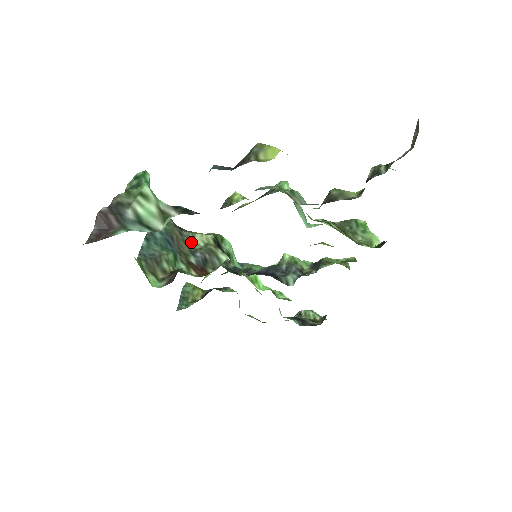
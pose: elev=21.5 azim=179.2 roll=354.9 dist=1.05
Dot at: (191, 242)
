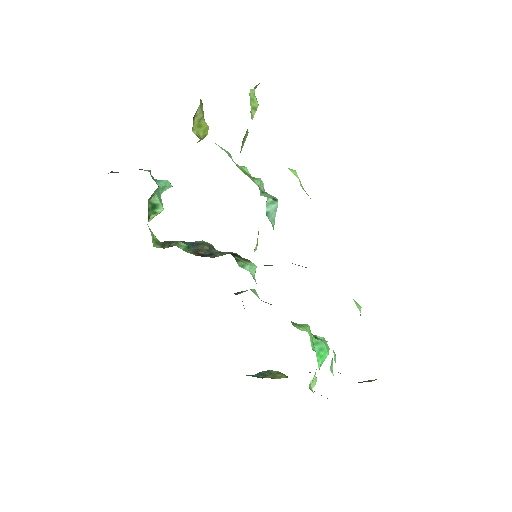
Dot at: occluded
